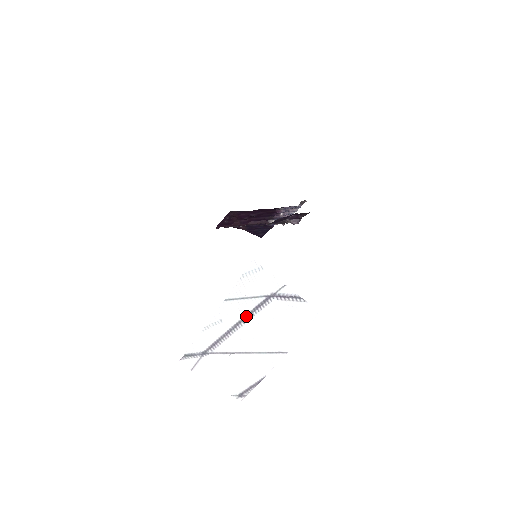
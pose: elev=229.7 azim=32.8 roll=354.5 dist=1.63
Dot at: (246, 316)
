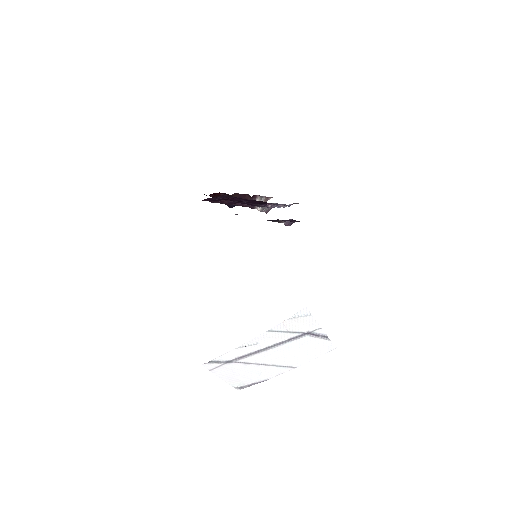
Dot at: (279, 343)
